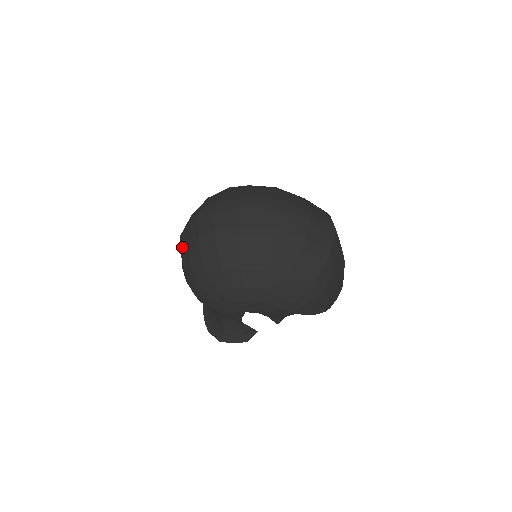
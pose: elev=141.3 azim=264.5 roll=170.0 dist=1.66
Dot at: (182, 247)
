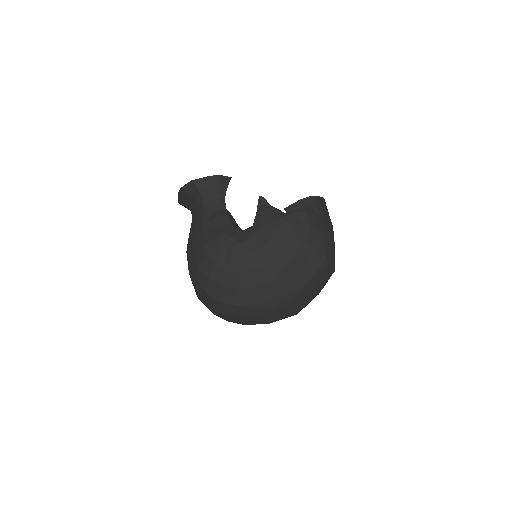
Dot at: occluded
